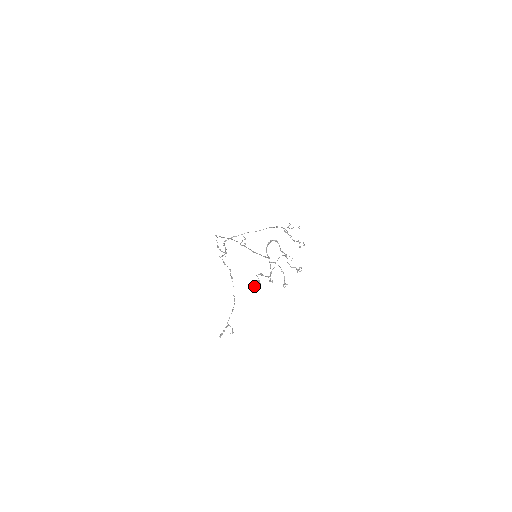
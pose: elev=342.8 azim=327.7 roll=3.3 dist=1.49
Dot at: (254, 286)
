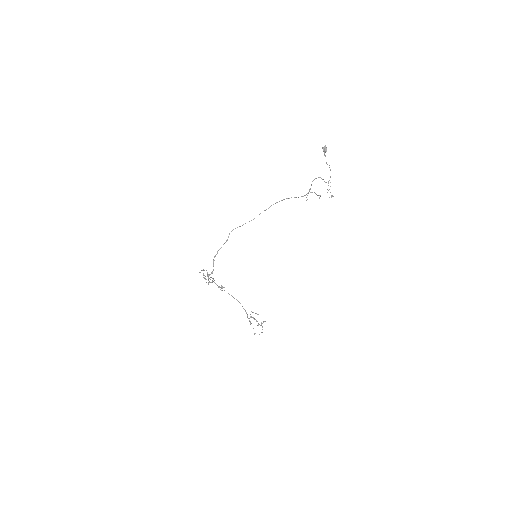
Dot at: (324, 148)
